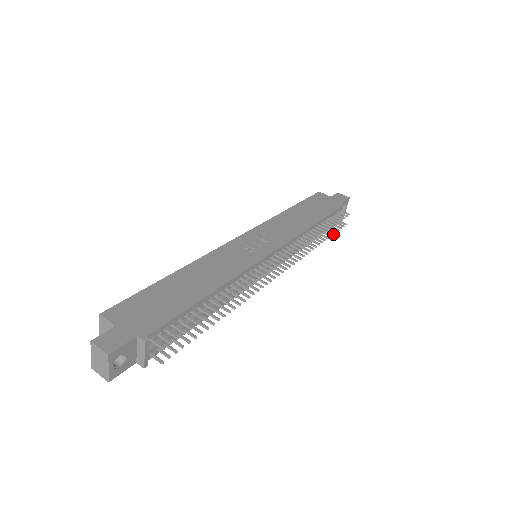
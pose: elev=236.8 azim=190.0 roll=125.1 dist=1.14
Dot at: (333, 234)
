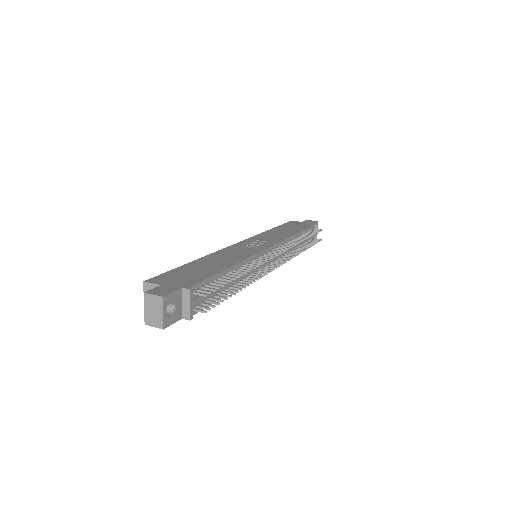
Dot at: (313, 245)
